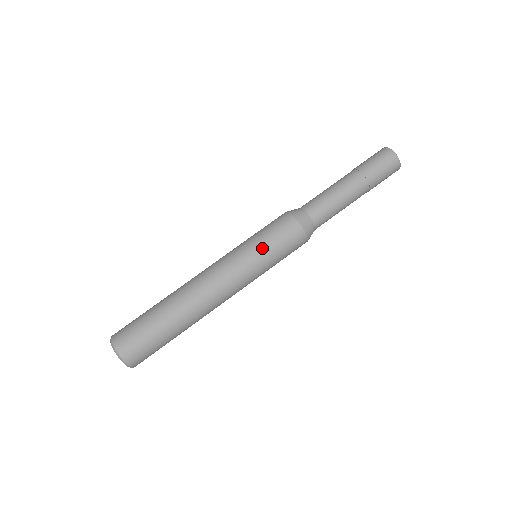
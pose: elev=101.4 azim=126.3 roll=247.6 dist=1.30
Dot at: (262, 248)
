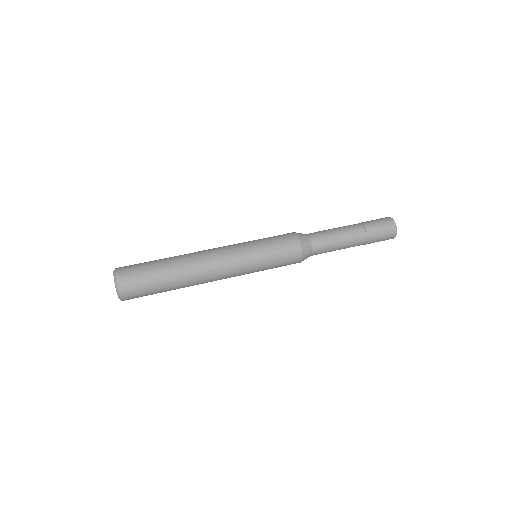
Dot at: (259, 239)
